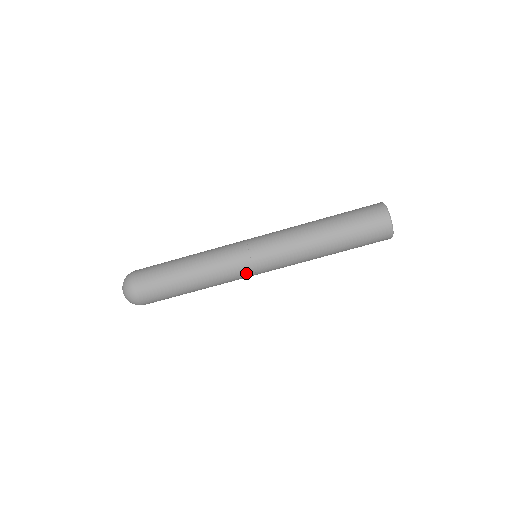
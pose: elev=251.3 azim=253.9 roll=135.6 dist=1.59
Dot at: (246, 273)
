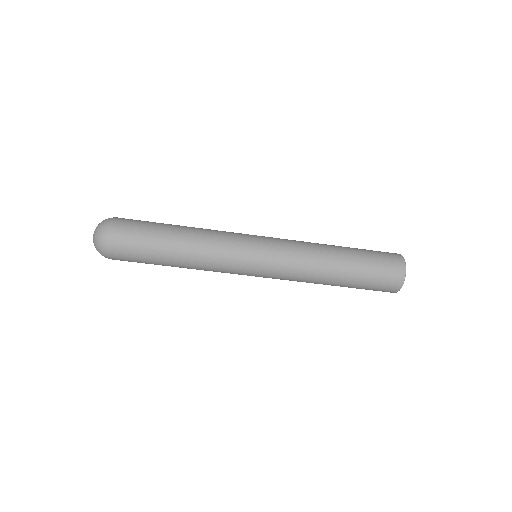
Dot at: (242, 265)
